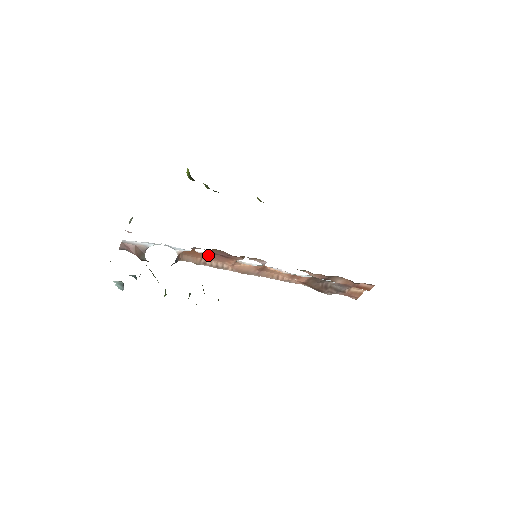
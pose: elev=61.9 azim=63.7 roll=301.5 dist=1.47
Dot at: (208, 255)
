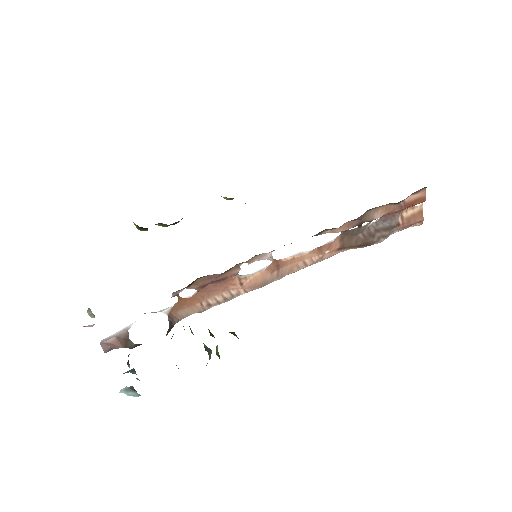
Dot at: (202, 293)
